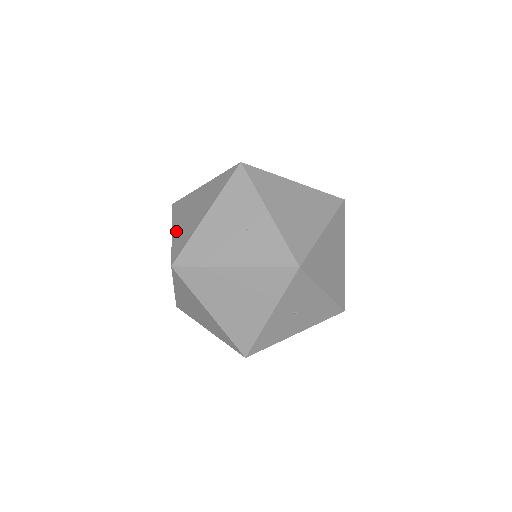
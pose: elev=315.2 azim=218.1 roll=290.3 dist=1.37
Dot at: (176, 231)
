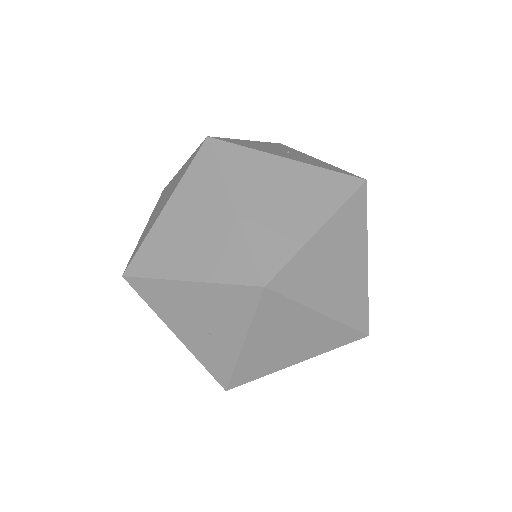
Dot at: (164, 222)
